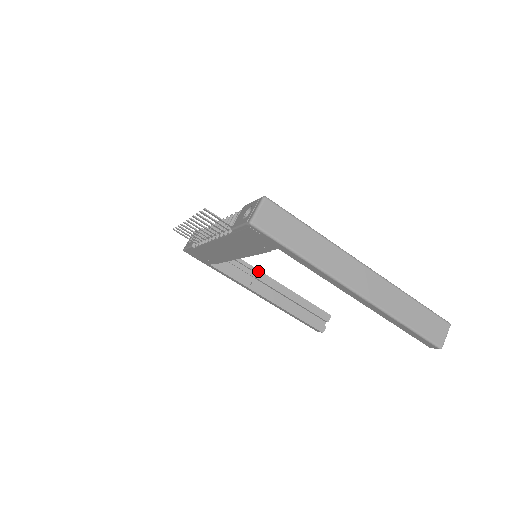
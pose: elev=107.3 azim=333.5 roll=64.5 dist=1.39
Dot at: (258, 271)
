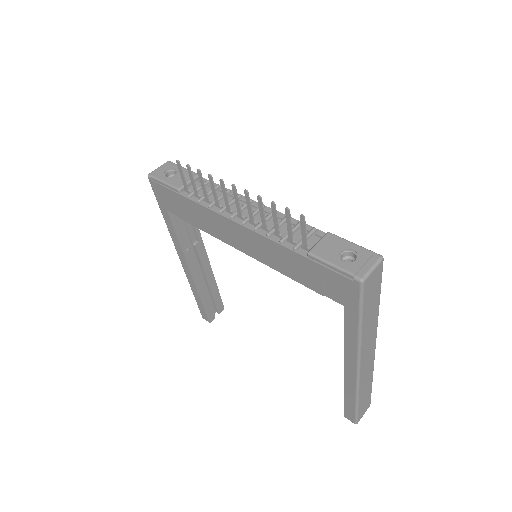
Dot at: (201, 240)
